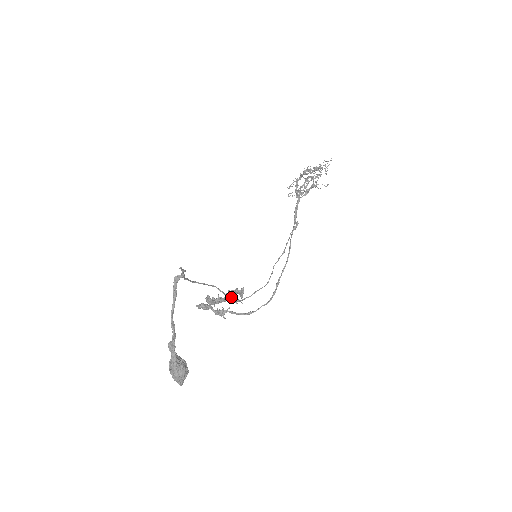
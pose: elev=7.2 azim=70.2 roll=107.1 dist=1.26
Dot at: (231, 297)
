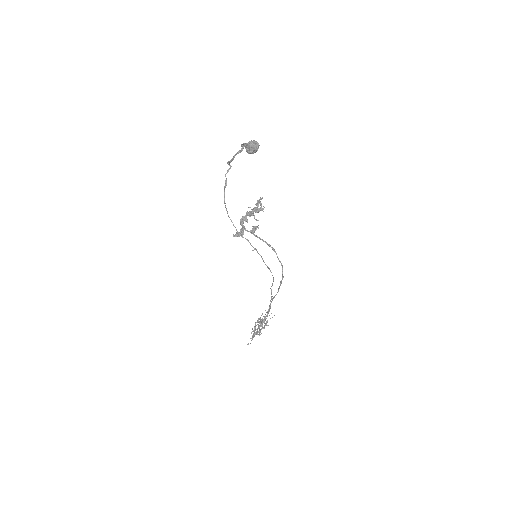
Dot at: (257, 209)
